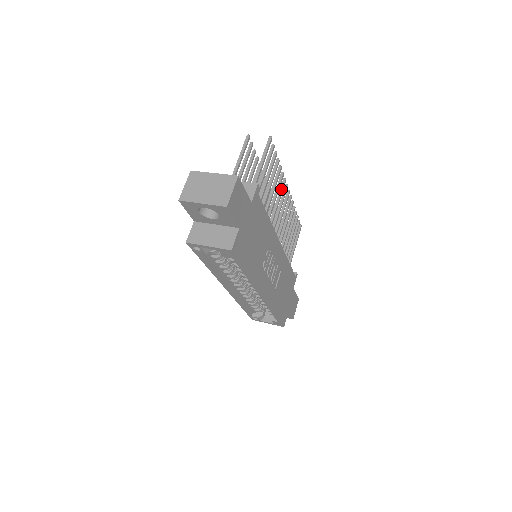
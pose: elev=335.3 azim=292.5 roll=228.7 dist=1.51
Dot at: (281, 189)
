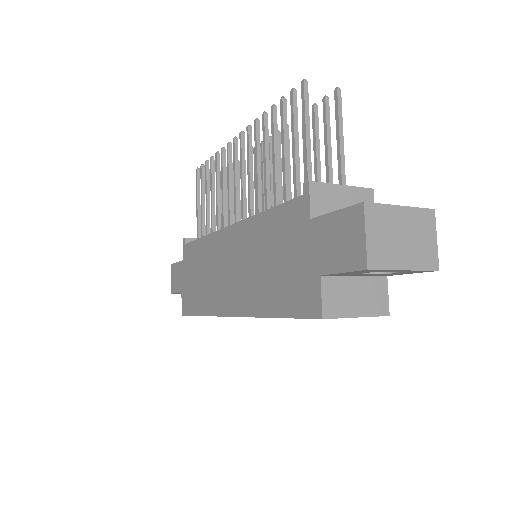
Dot at: (280, 150)
